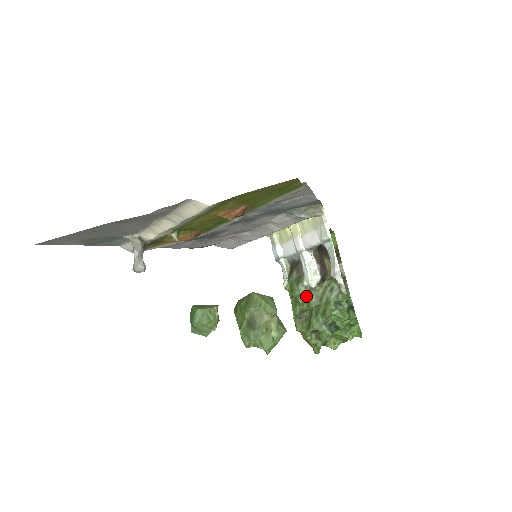
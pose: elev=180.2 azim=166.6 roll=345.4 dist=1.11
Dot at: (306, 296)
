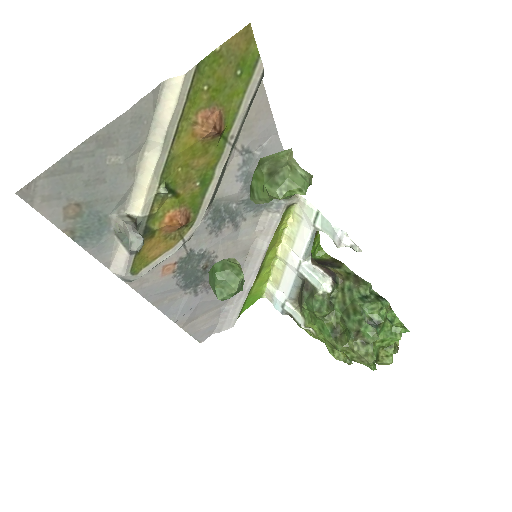
Dot at: (328, 305)
